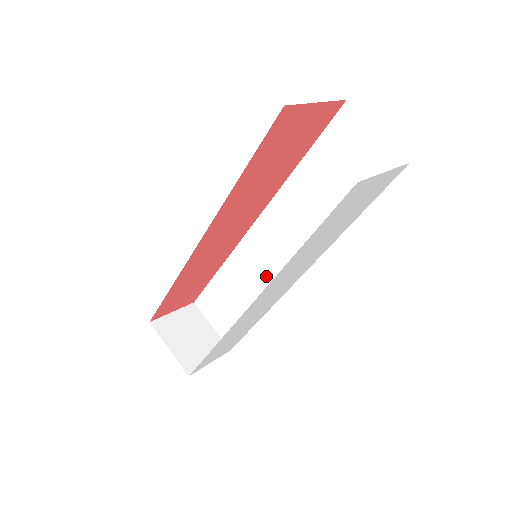
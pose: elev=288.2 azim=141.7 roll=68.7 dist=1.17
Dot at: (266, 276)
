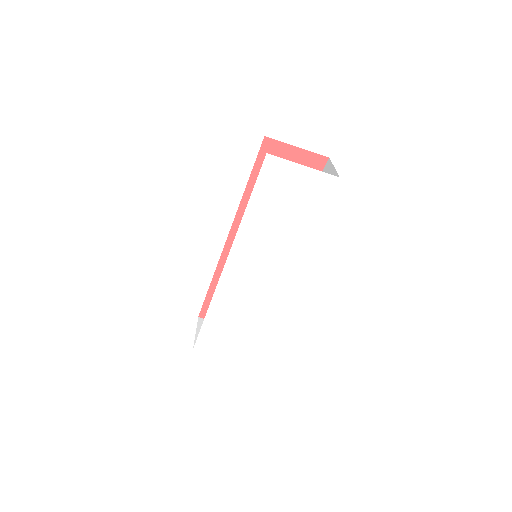
Dot at: occluded
